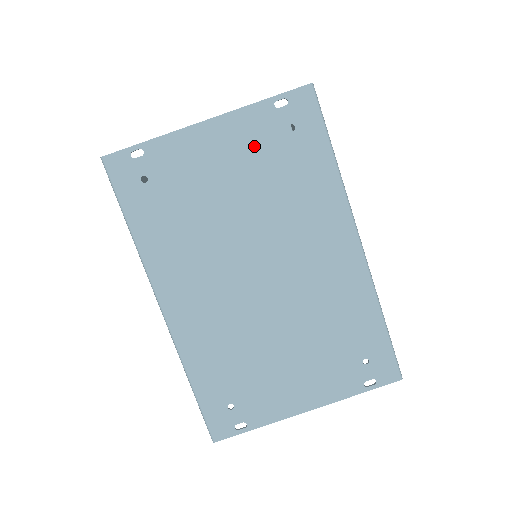
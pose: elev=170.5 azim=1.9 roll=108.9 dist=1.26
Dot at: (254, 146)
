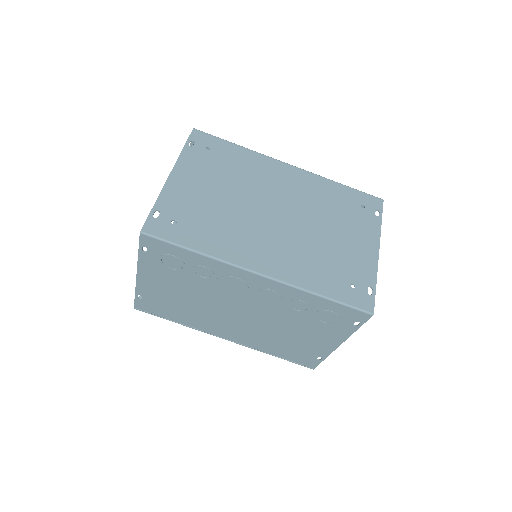
Dot at: (203, 167)
